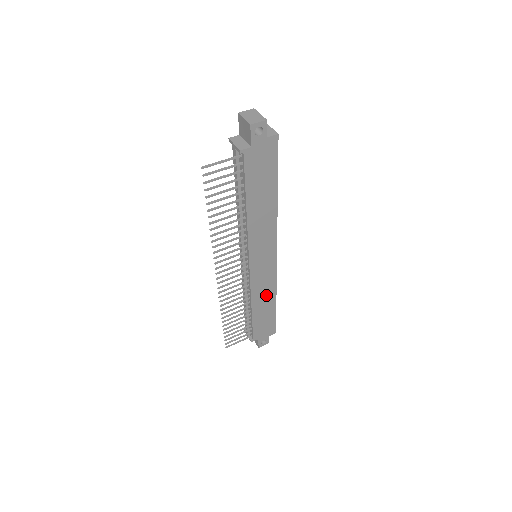
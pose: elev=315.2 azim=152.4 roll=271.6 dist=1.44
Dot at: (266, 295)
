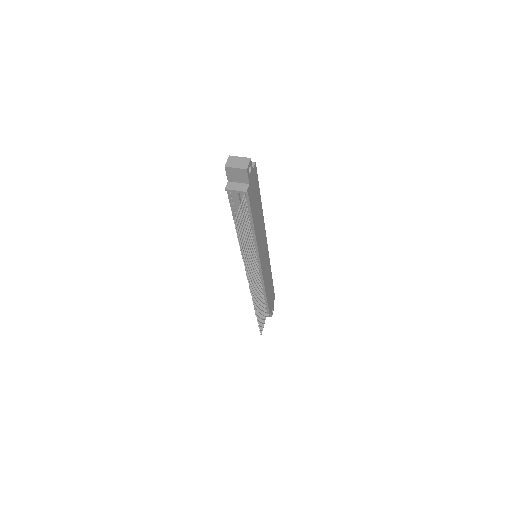
Dot at: (268, 277)
